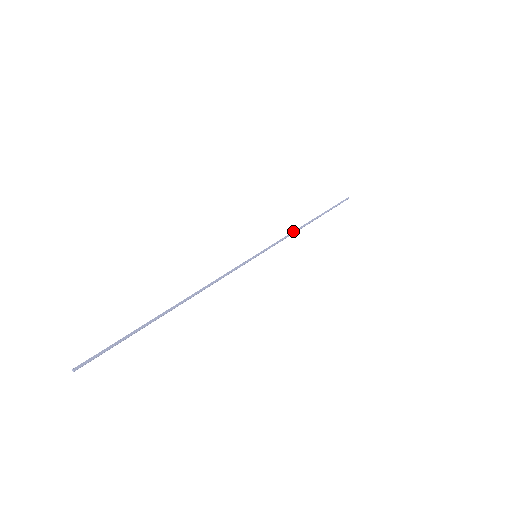
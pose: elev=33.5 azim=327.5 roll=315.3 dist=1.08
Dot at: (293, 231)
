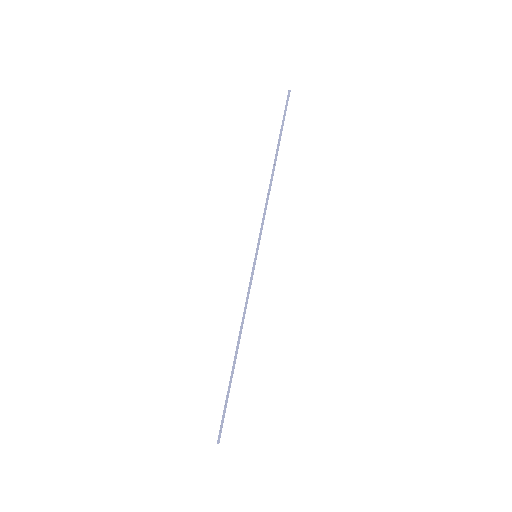
Dot at: (268, 197)
